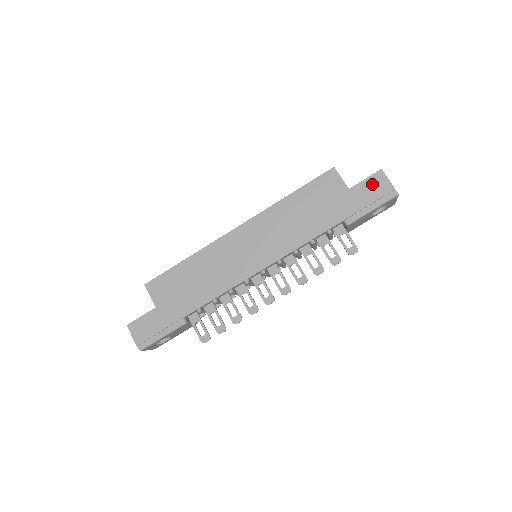
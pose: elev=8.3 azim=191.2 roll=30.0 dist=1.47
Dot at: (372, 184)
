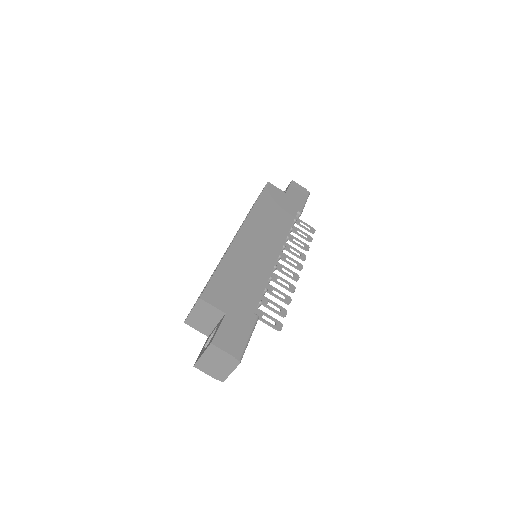
Dot at: (295, 188)
